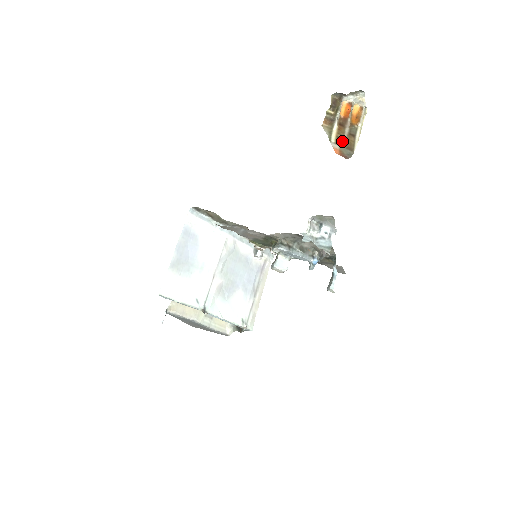
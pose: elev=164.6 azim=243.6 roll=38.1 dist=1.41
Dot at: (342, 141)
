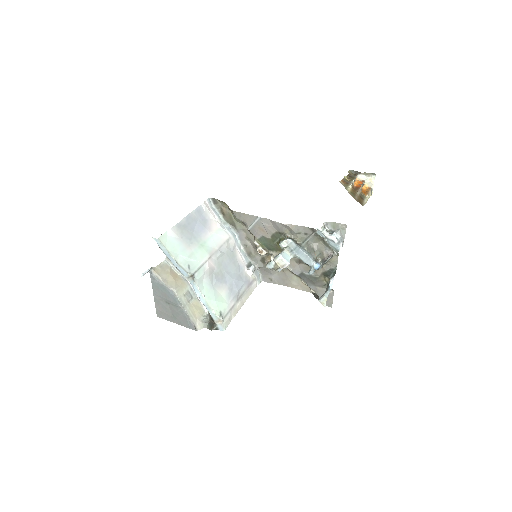
Dot at: (355, 196)
